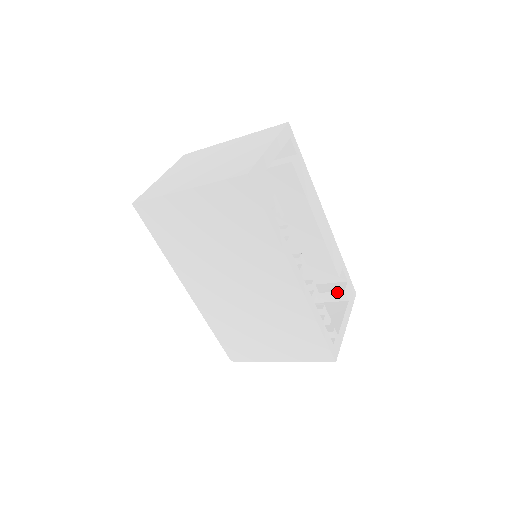
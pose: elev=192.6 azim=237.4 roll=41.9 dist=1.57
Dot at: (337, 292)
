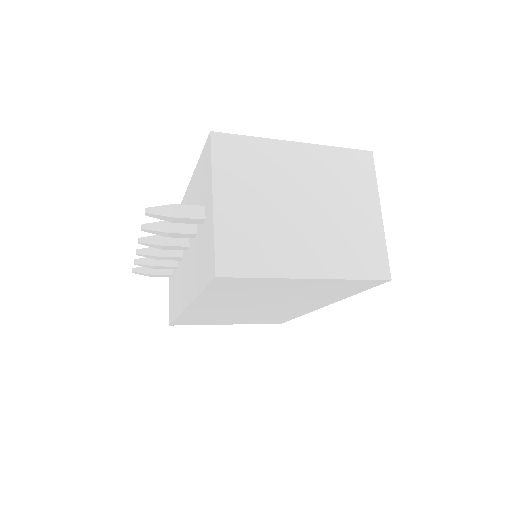
Dot at: occluded
